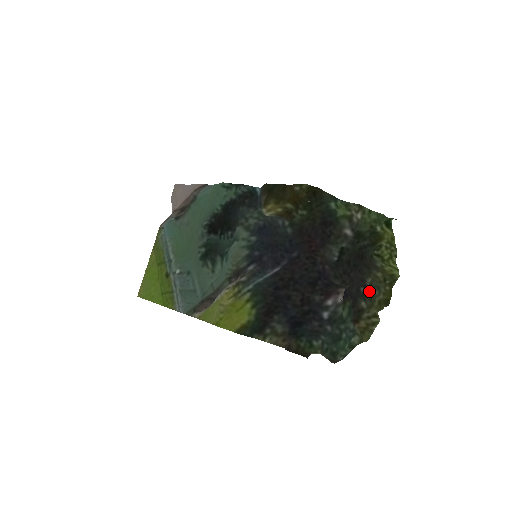
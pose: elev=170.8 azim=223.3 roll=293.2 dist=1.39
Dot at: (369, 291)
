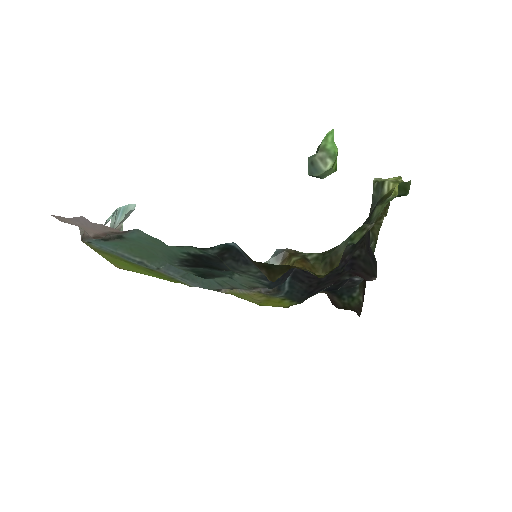
Dot at: occluded
